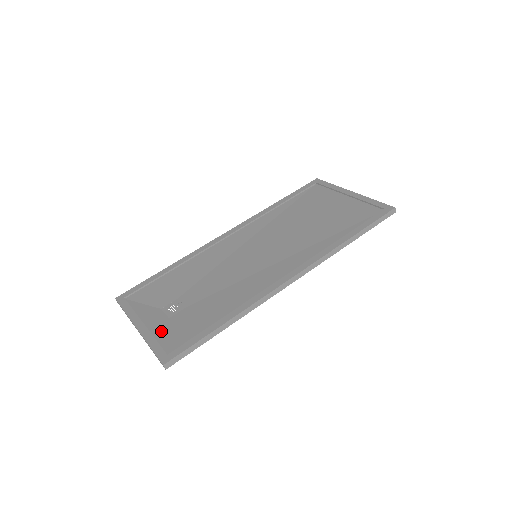
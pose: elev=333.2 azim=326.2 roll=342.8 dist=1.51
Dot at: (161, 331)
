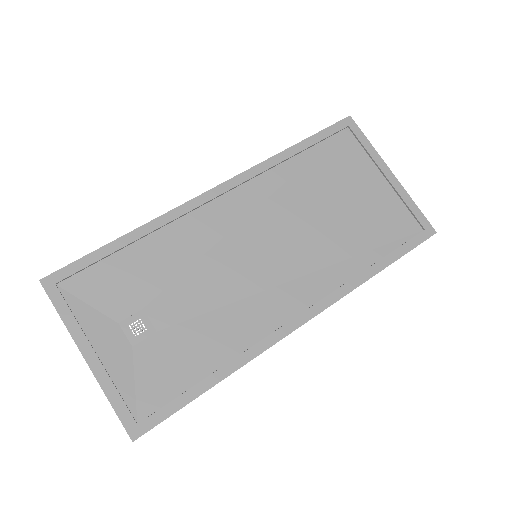
Dot at: (123, 372)
